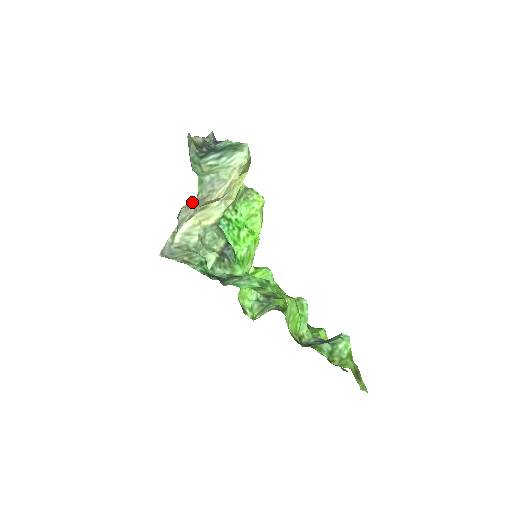
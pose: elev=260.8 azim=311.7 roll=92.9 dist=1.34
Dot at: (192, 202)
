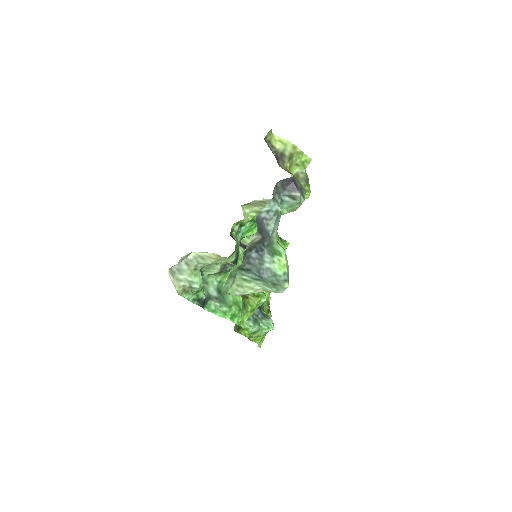
Dot at: occluded
